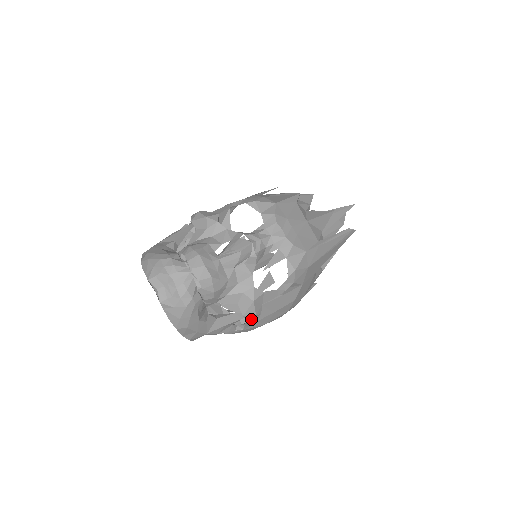
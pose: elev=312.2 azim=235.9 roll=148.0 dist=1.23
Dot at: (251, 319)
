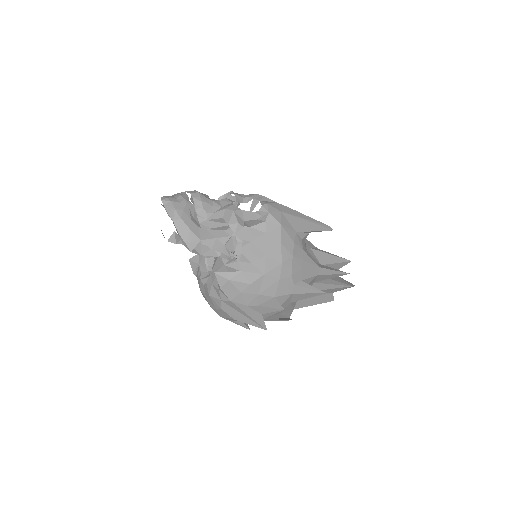
Dot at: (236, 230)
